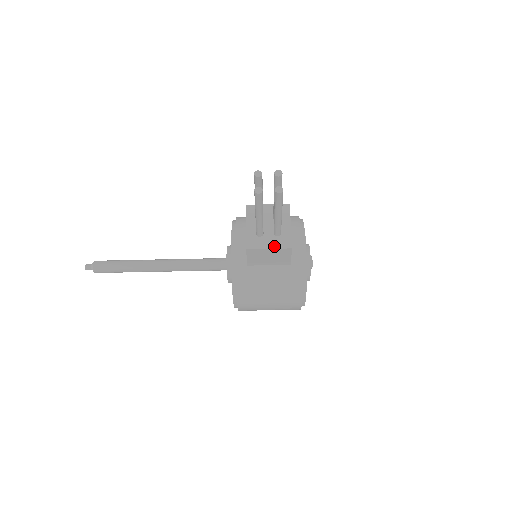
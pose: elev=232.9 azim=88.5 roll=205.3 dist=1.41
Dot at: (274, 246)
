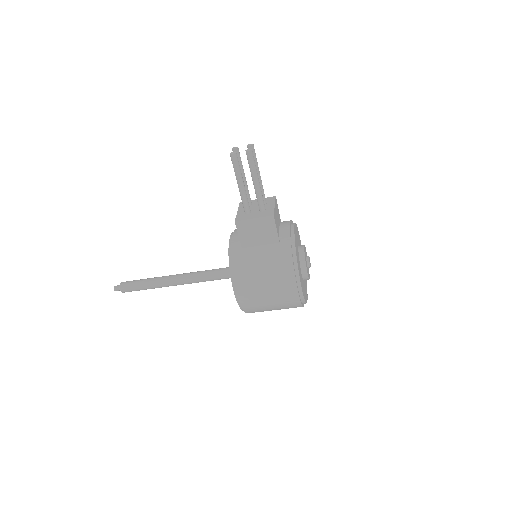
Dot at: (258, 216)
